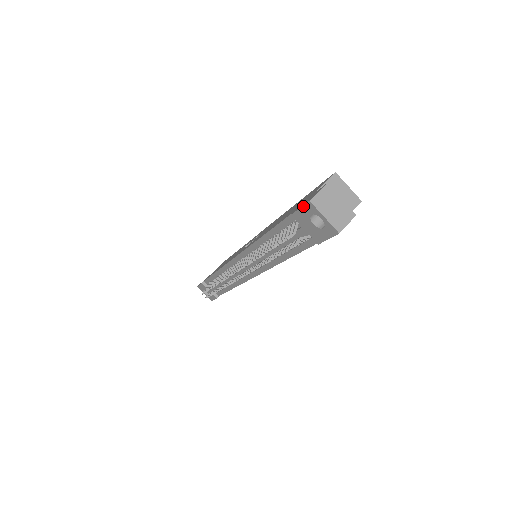
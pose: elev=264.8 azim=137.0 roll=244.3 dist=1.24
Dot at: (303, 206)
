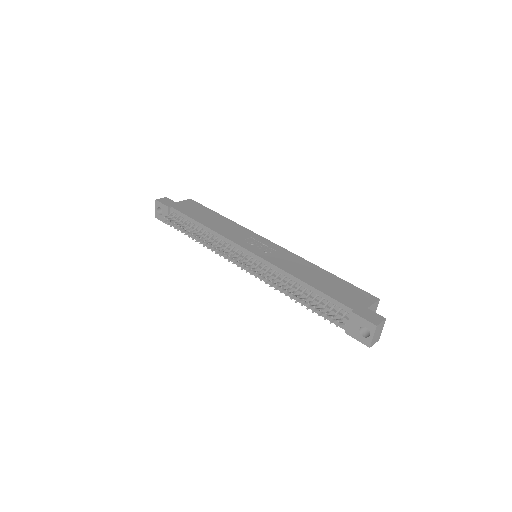
Dot at: (368, 321)
